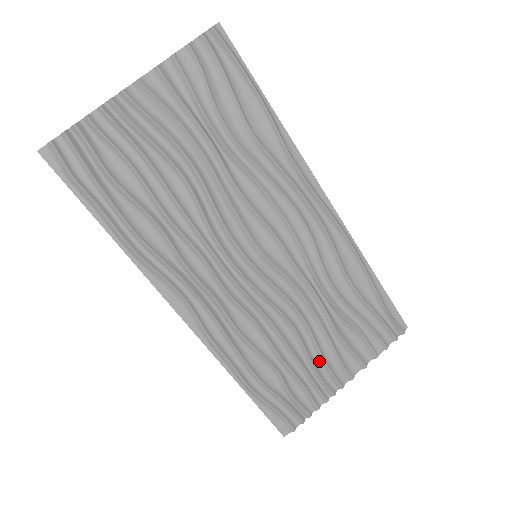
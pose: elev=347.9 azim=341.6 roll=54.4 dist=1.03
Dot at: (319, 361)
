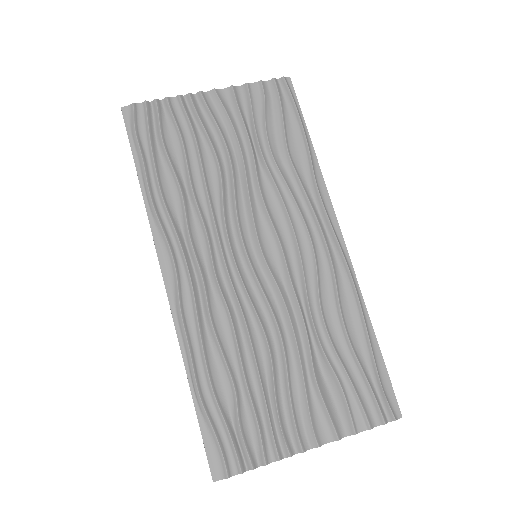
Dot at: (285, 402)
